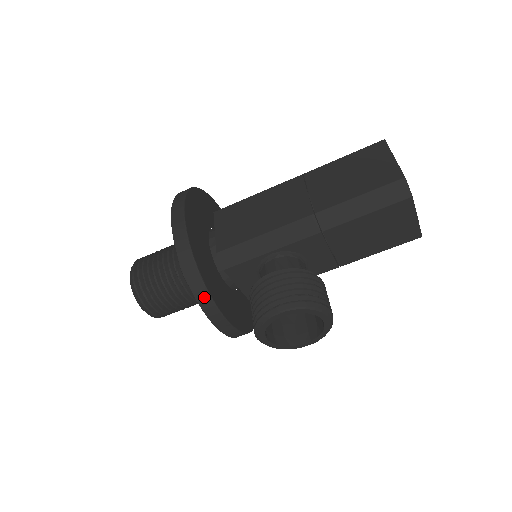
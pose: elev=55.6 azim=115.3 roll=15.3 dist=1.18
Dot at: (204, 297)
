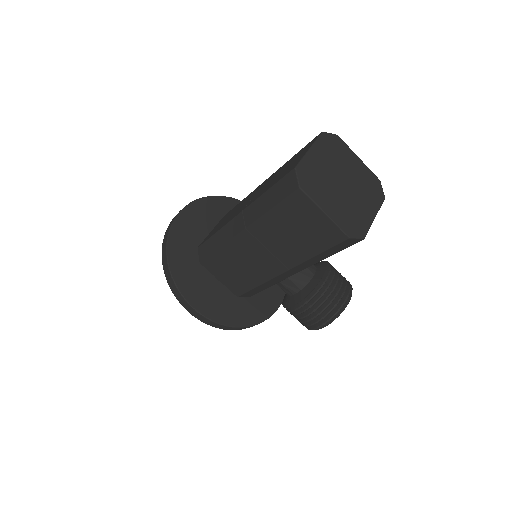
Dot at: occluded
